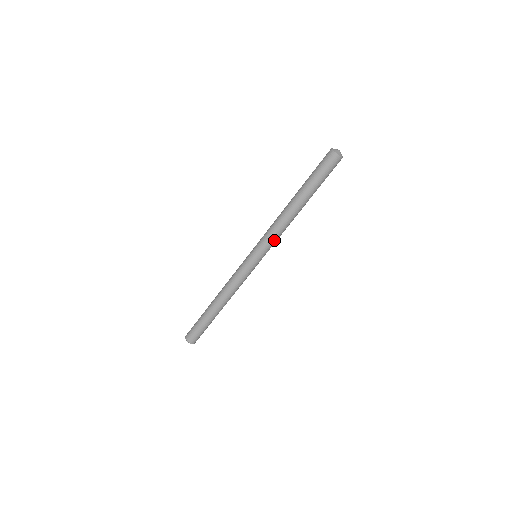
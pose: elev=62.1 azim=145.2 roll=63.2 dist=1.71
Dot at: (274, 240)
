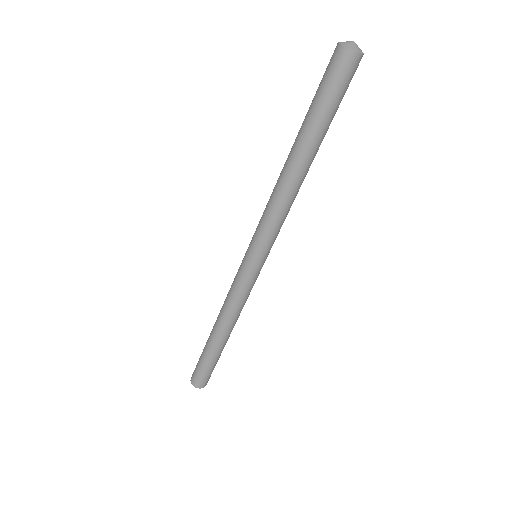
Dot at: (272, 227)
